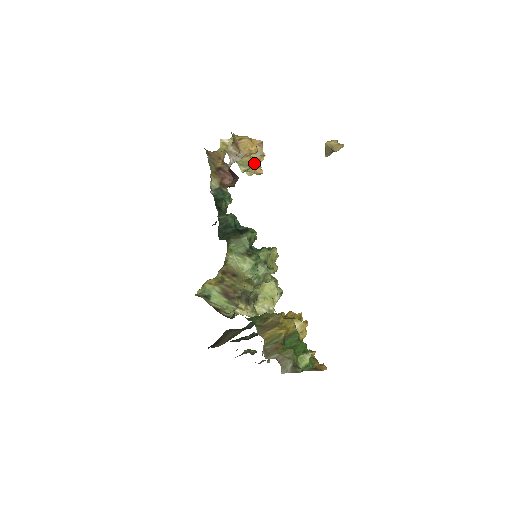
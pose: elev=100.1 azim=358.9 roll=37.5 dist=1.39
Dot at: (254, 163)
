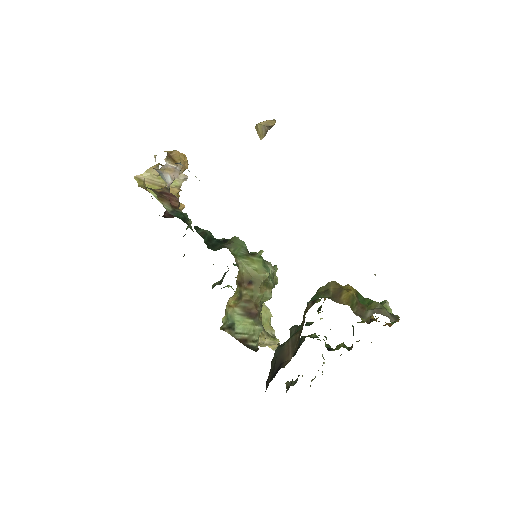
Dot at: (176, 194)
